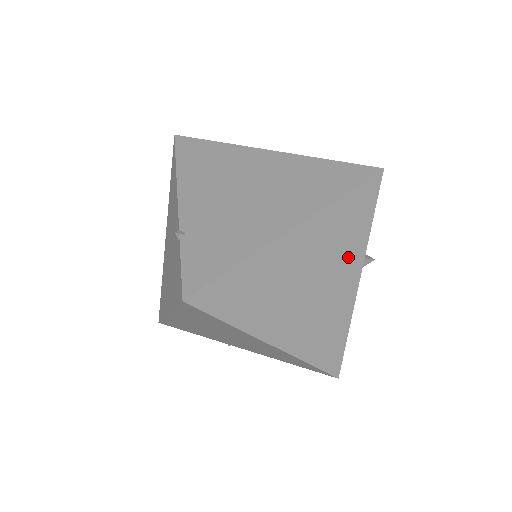
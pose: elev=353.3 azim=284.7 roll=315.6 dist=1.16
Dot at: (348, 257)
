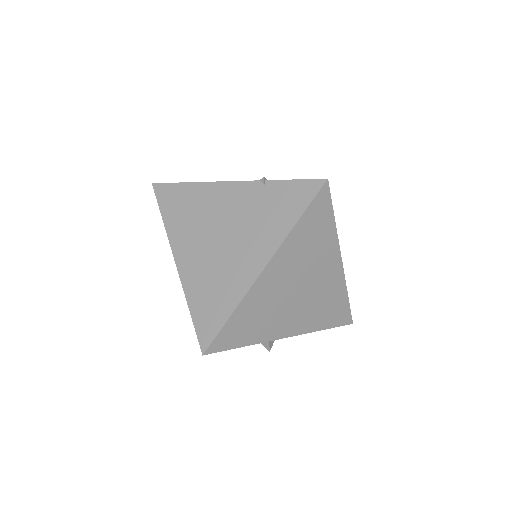
Dot at: occluded
